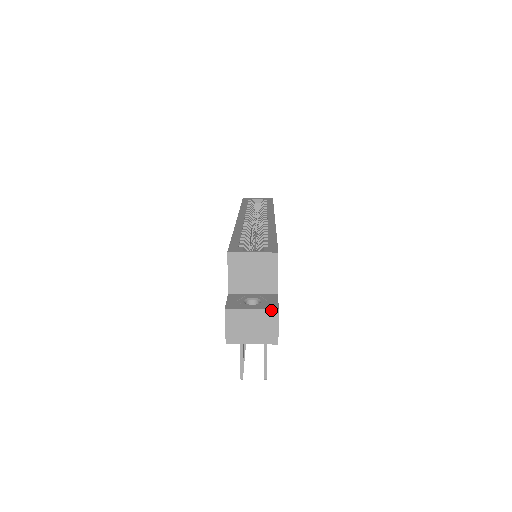
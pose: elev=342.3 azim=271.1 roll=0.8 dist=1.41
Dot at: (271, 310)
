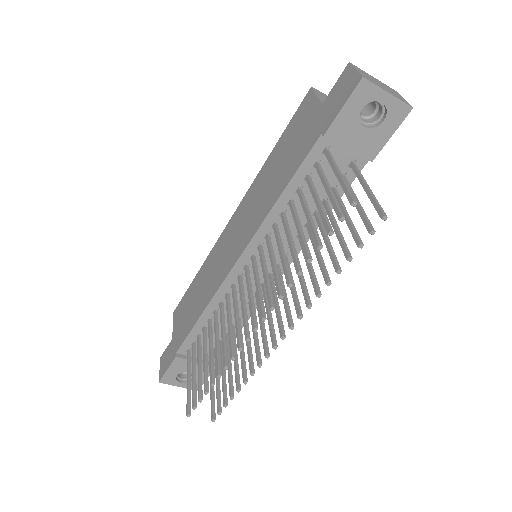
Dot at: (390, 88)
